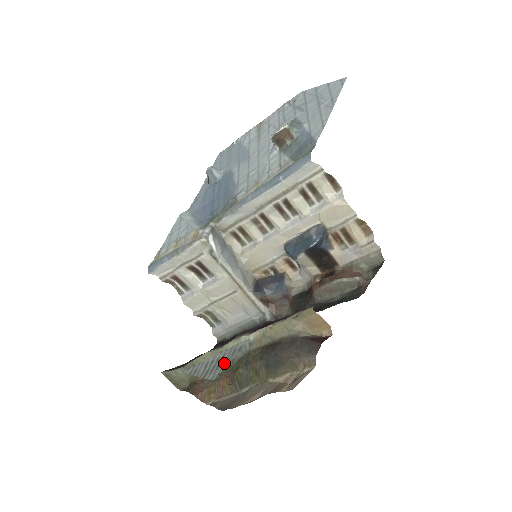
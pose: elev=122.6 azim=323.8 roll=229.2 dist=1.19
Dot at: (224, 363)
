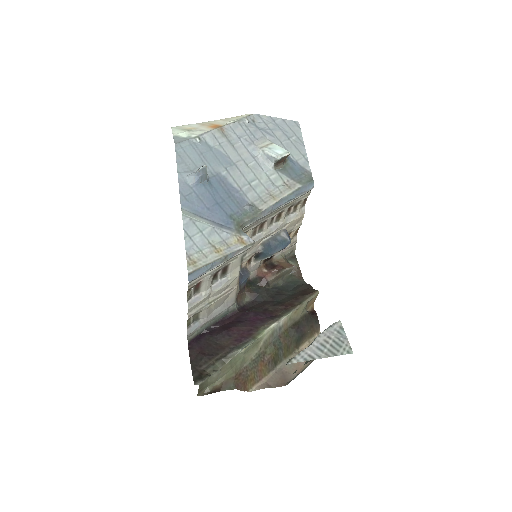
Dot at: (342, 341)
